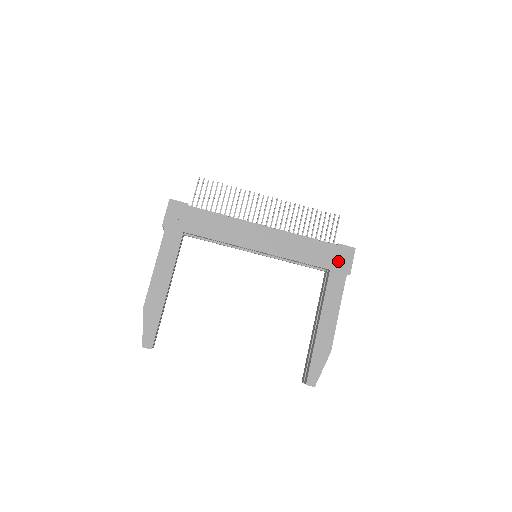
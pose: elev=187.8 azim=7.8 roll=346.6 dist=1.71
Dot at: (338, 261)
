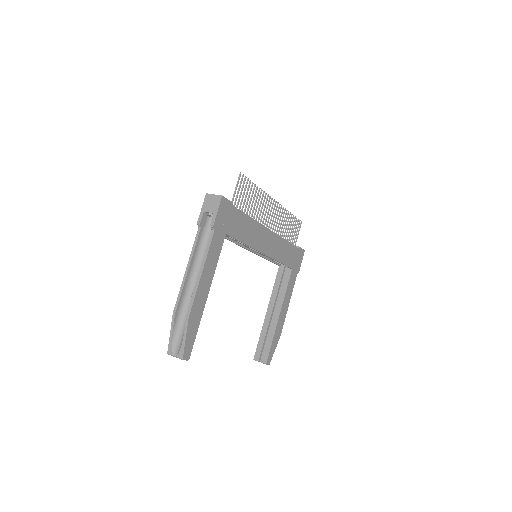
Dot at: (297, 261)
